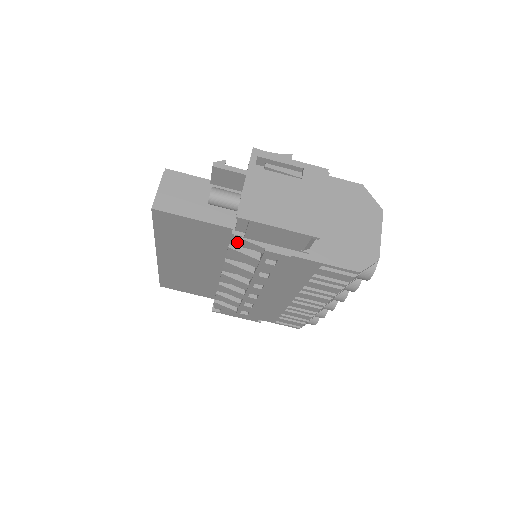
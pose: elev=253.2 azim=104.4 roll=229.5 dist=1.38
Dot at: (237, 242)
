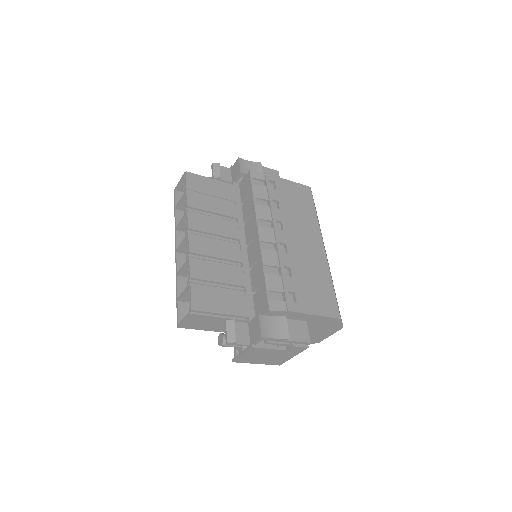
Dot at: occluded
